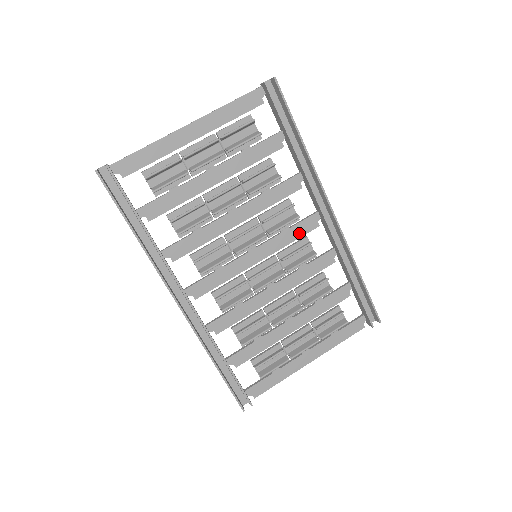
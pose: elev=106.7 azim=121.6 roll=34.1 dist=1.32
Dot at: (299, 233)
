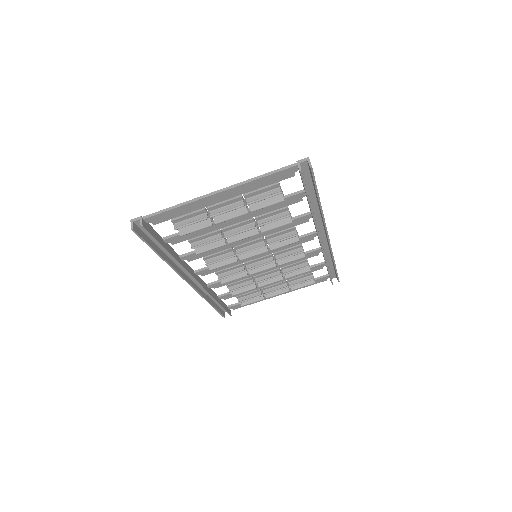
Dot at: (296, 243)
